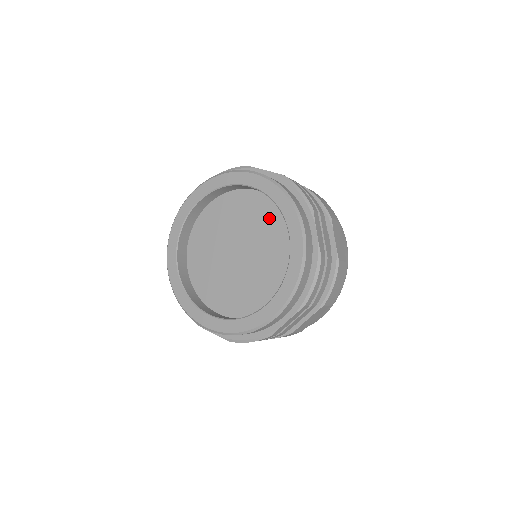
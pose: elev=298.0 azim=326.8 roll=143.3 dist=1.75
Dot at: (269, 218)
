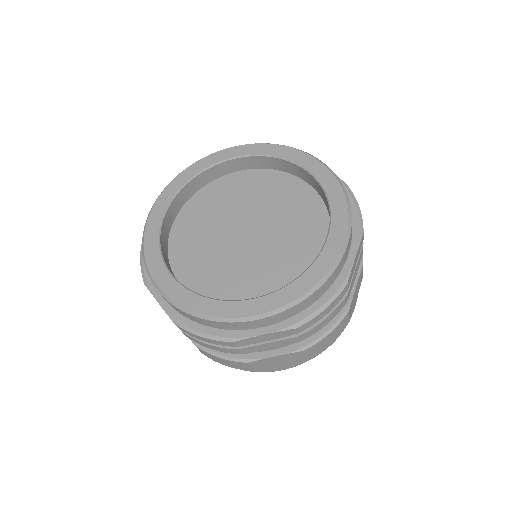
Dot at: (266, 185)
